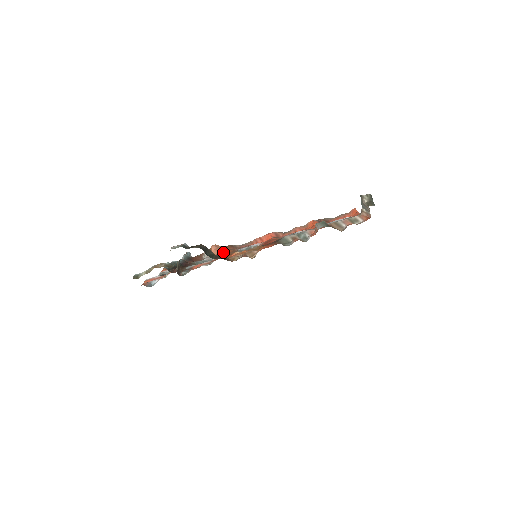
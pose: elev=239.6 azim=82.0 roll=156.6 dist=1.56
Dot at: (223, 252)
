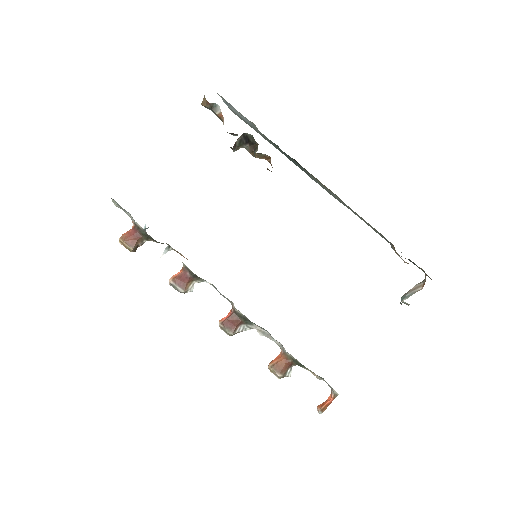
Dot at: occluded
